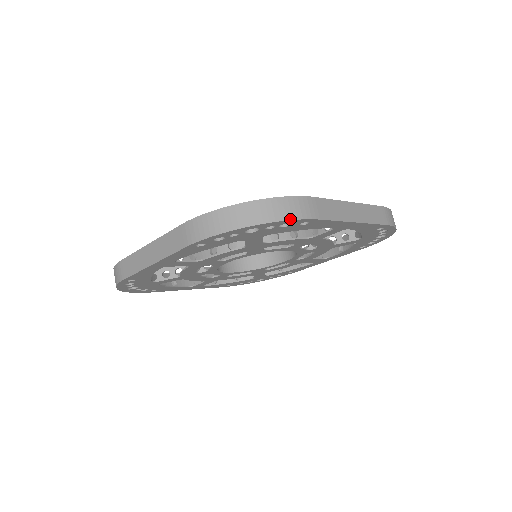
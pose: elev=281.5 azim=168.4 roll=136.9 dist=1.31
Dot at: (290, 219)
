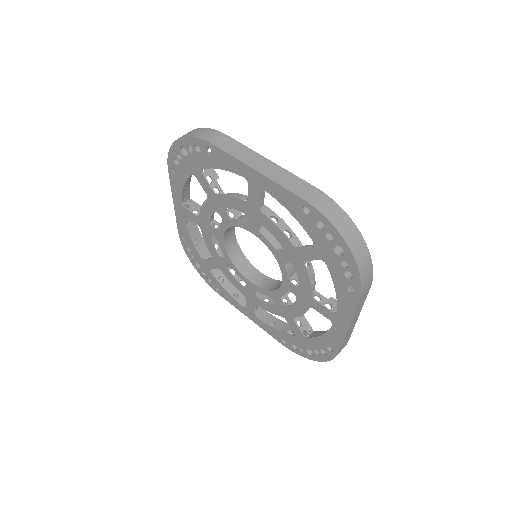
Dot at: (193, 136)
